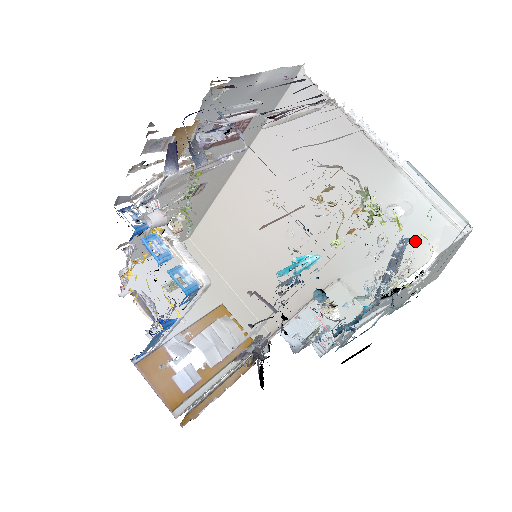
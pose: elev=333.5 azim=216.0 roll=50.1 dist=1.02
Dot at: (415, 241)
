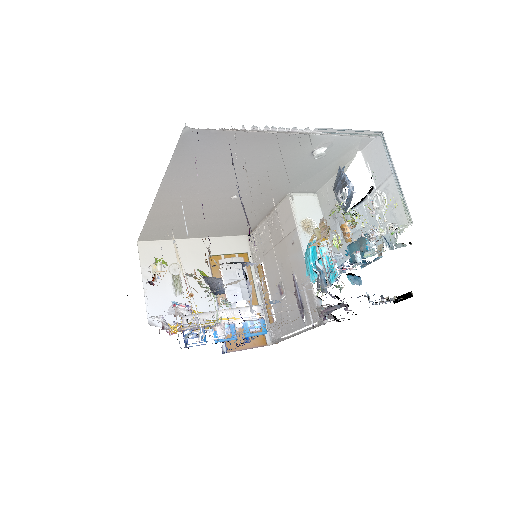
Dot at: (341, 154)
